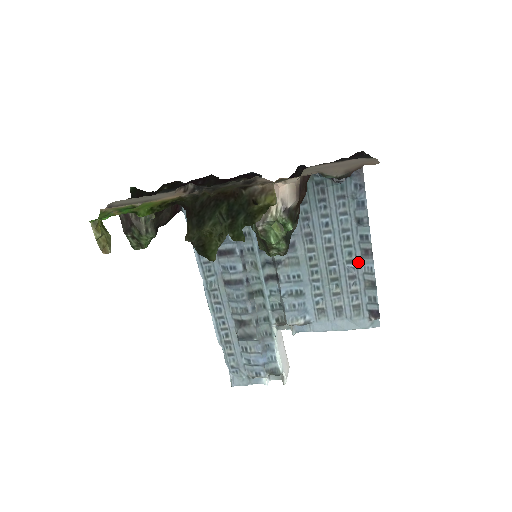
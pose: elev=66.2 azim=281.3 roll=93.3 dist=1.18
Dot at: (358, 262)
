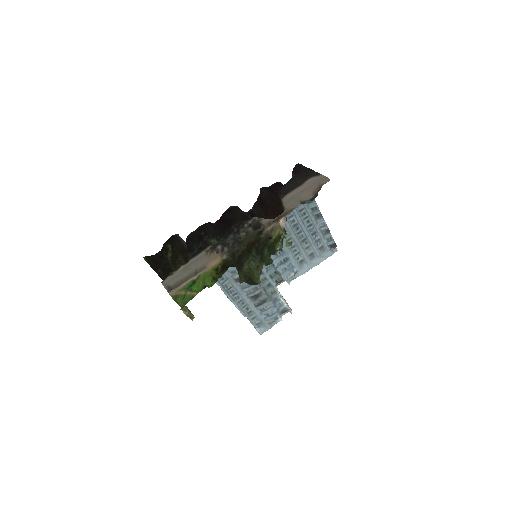
Dot at: (314, 224)
